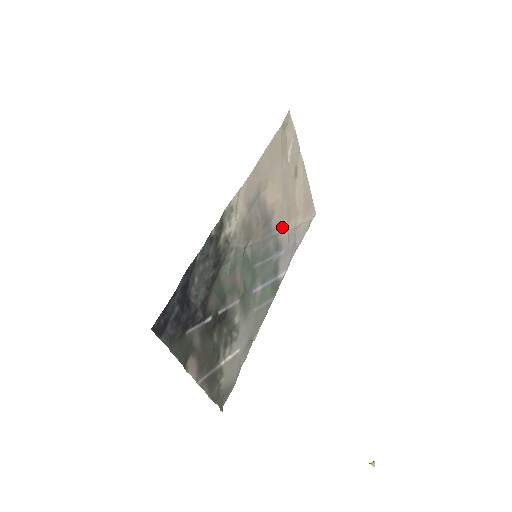
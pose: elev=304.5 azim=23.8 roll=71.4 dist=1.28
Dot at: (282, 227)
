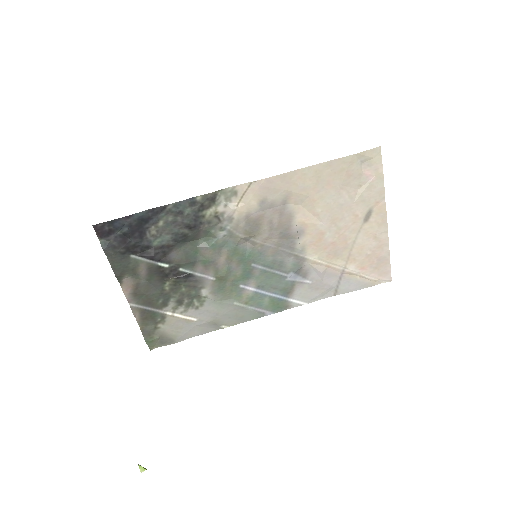
Dot at: (315, 256)
